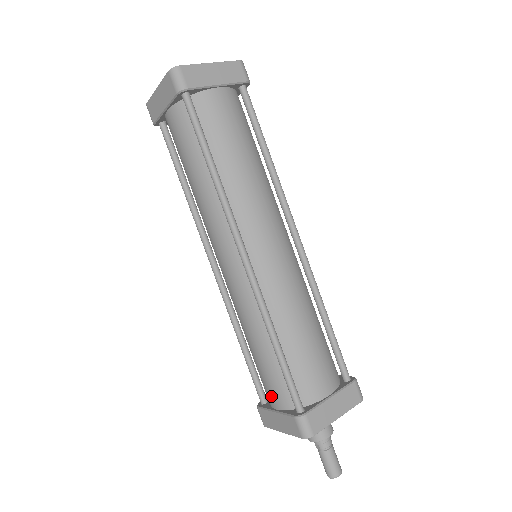
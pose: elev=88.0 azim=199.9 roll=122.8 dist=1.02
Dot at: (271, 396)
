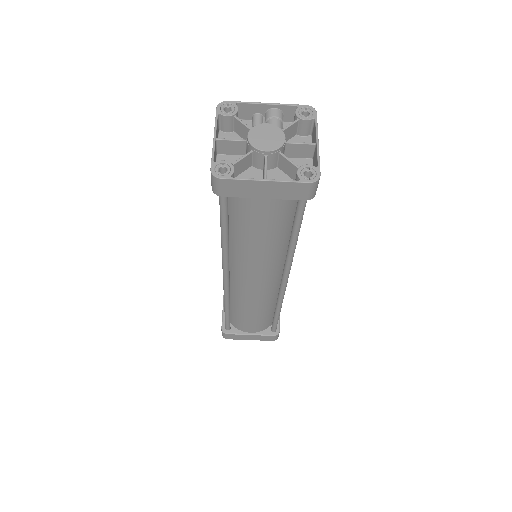
Dot at: (250, 329)
